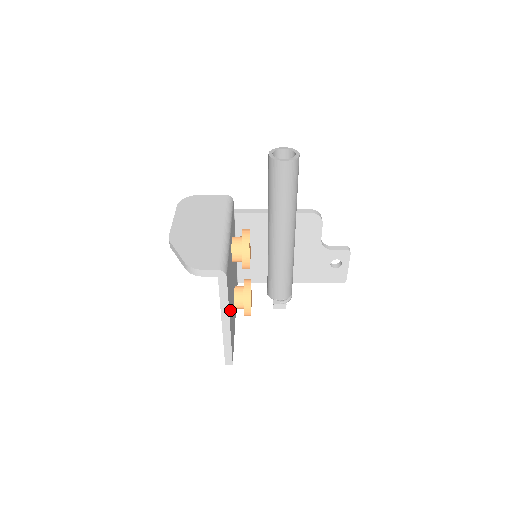
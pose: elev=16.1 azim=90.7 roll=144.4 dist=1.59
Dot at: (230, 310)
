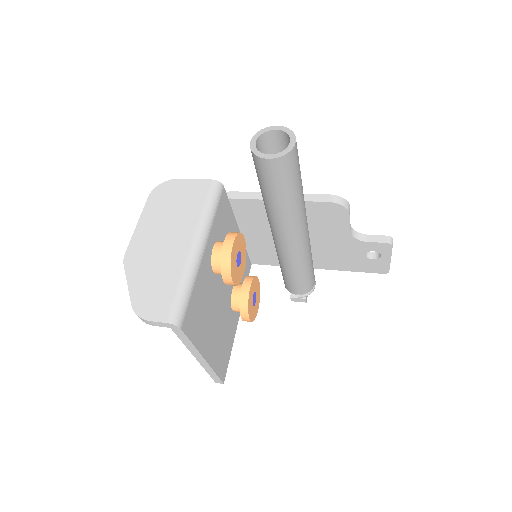
Dot at: (207, 341)
